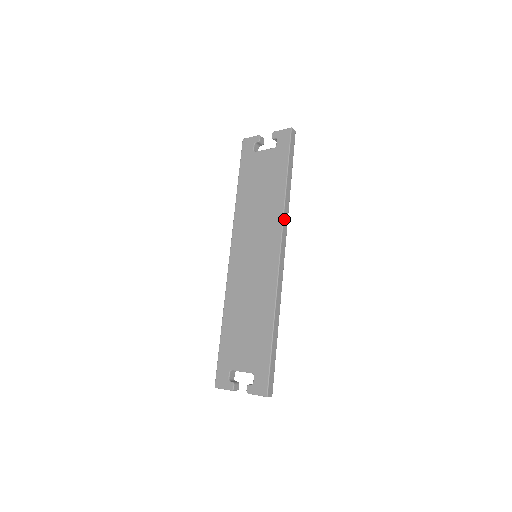
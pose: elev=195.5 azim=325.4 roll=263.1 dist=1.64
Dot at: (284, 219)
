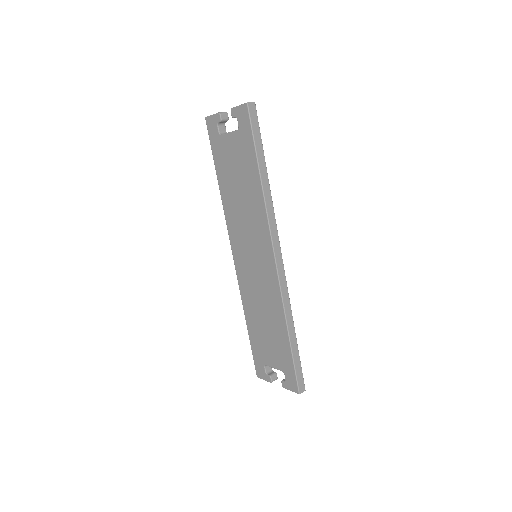
Dot at: (269, 219)
